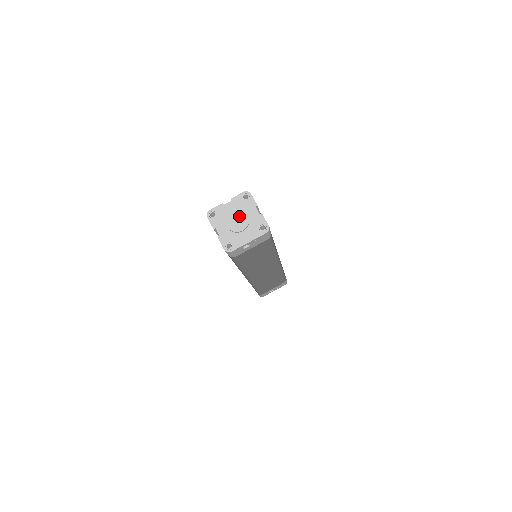
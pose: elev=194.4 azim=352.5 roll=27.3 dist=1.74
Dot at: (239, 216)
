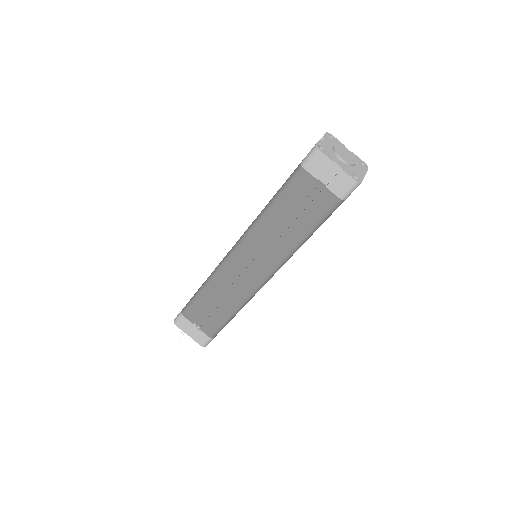
Dot at: (343, 151)
